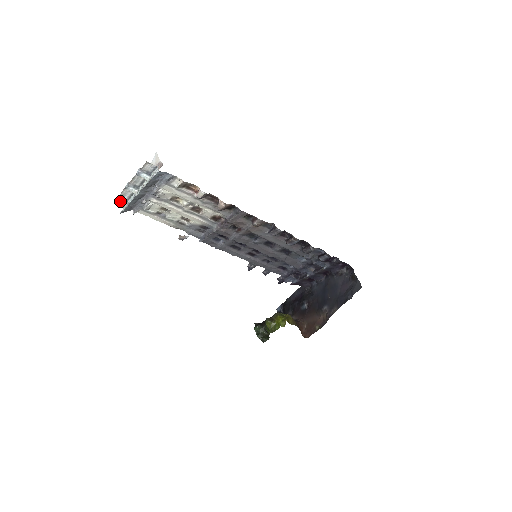
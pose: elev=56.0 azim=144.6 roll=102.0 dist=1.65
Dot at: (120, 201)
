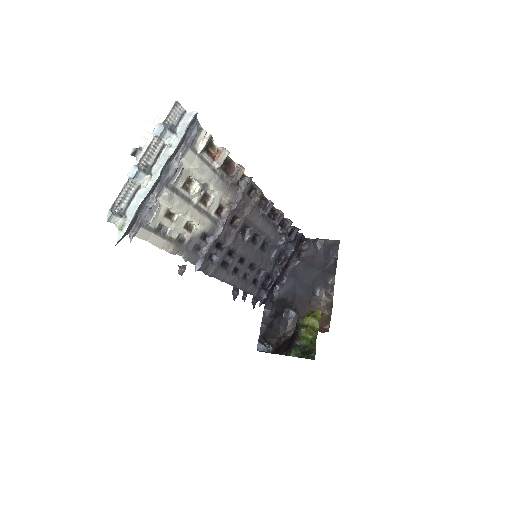
Dot at: (115, 216)
